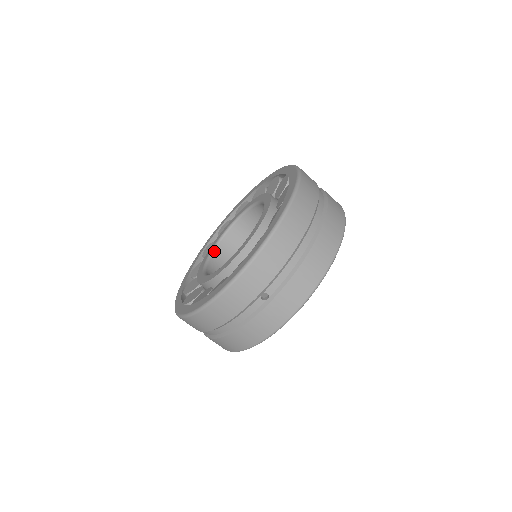
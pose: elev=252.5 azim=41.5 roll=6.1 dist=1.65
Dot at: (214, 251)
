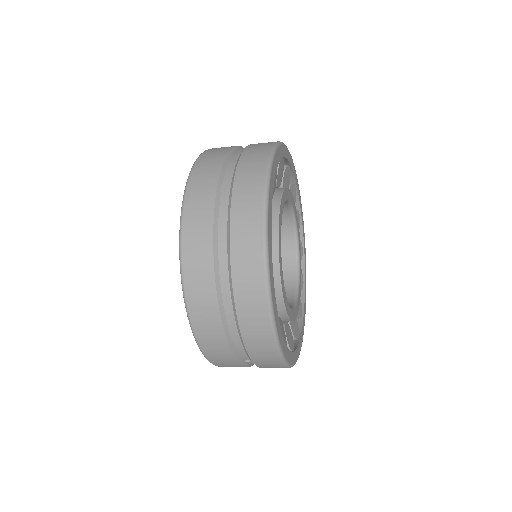
Dot at: occluded
